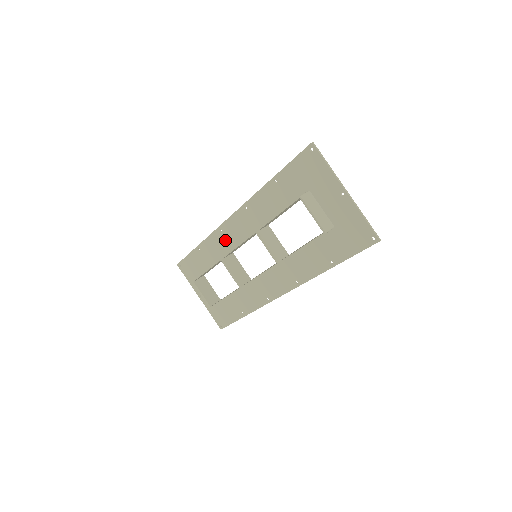
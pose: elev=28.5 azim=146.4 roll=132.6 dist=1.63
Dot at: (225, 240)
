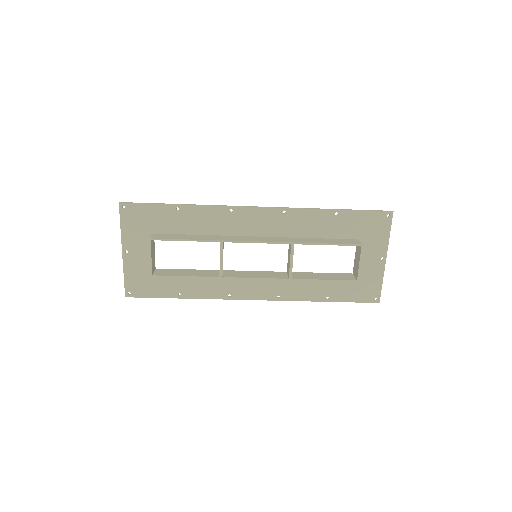
Dot at: (228, 222)
